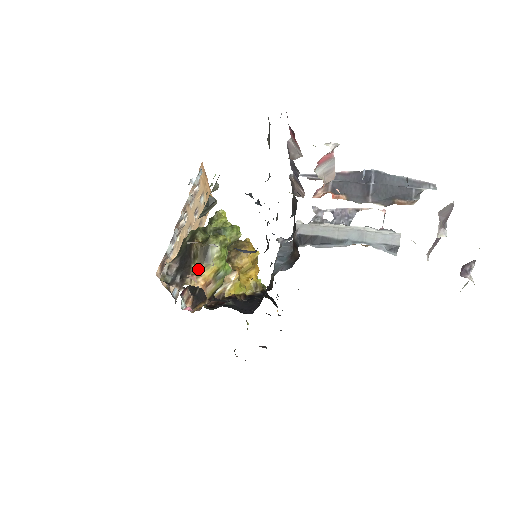
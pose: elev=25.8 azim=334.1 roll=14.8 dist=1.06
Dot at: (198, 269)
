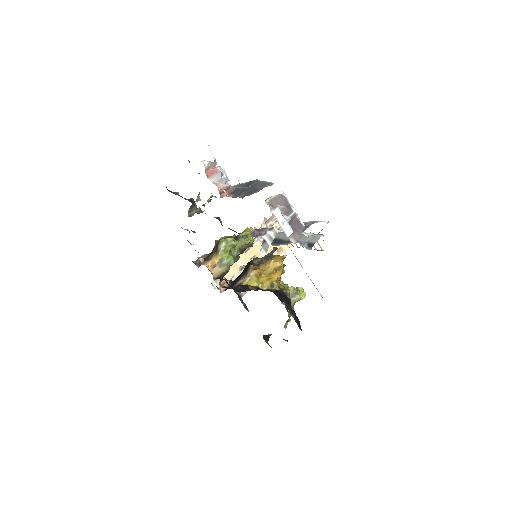
Dot at: (211, 257)
